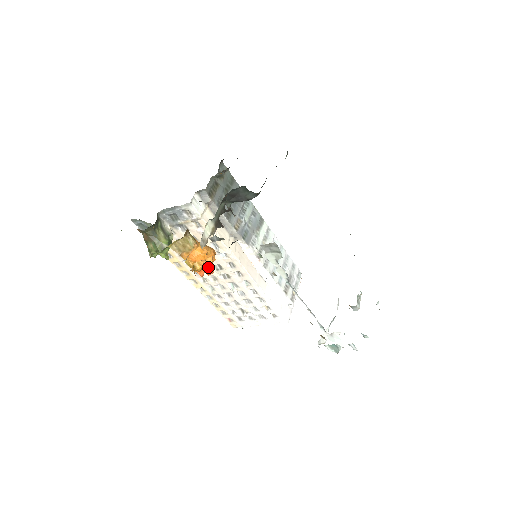
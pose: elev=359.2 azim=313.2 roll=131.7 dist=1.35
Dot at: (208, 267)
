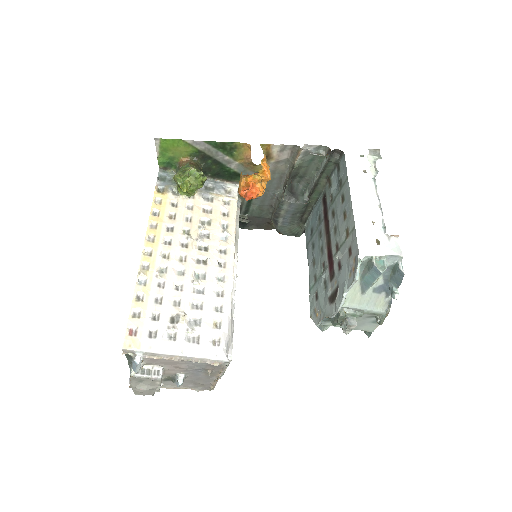
Dot at: (259, 188)
